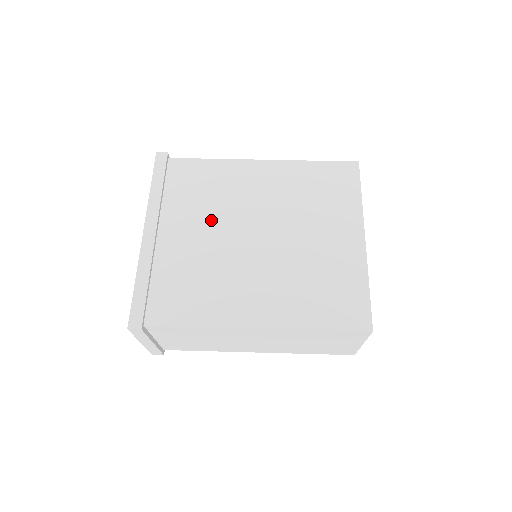
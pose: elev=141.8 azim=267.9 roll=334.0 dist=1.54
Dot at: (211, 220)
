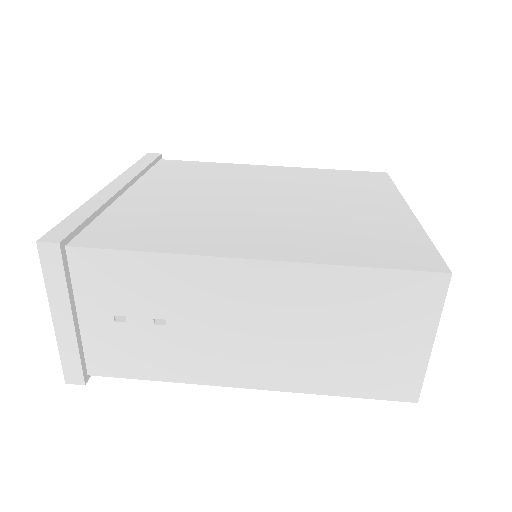
Dot at: (201, 188)
